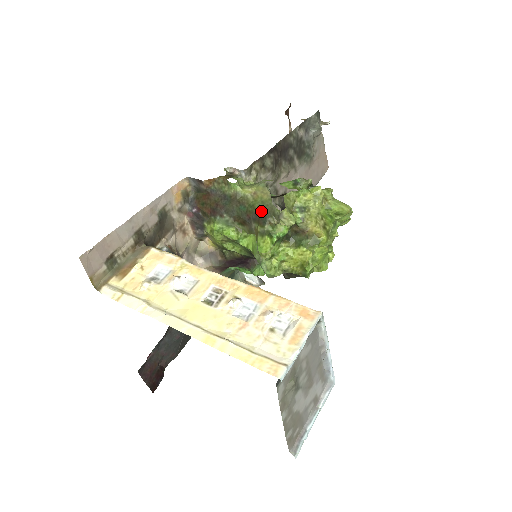
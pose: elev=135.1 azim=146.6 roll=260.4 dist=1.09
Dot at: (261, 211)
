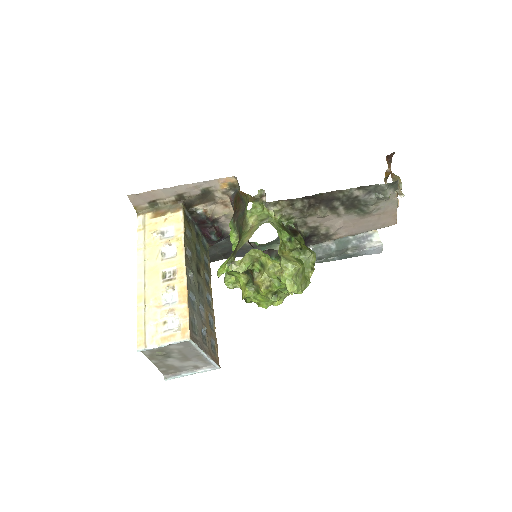
Dot at: (238, 245)
